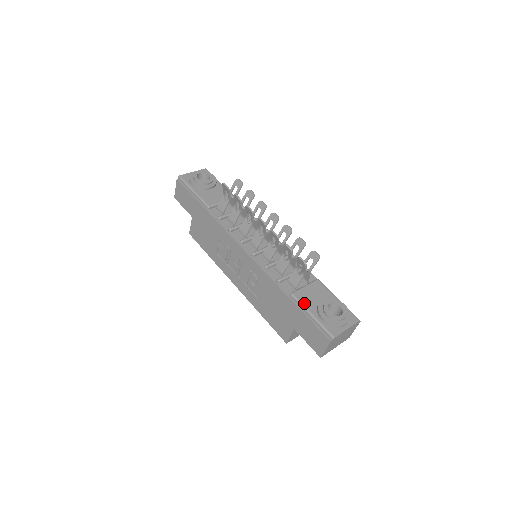
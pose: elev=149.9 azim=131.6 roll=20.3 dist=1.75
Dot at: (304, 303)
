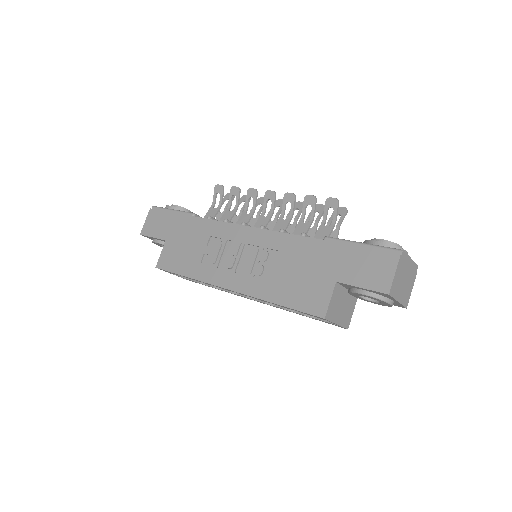
Dot at: (345, 240)
